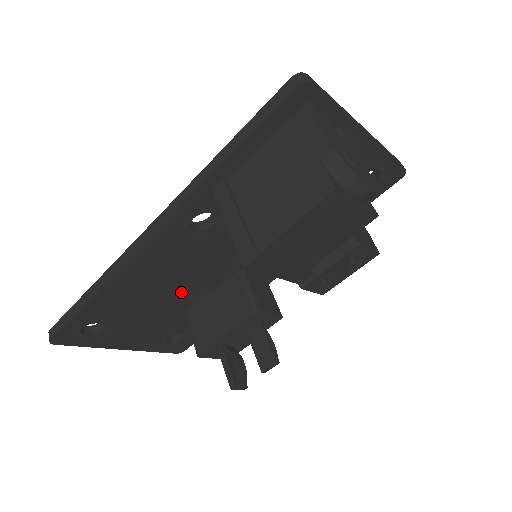
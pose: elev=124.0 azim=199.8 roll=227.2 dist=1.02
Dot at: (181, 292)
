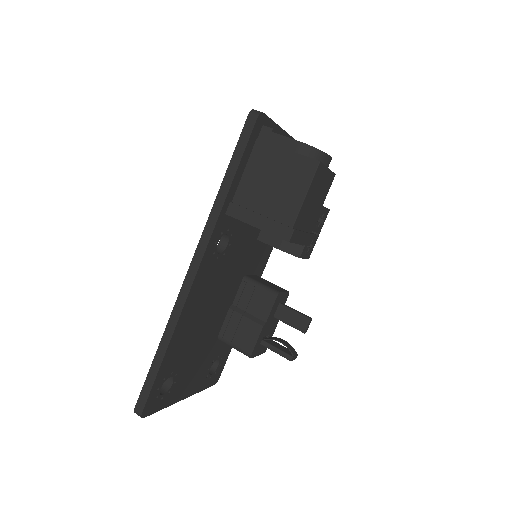
Dot at: (214, 317)
